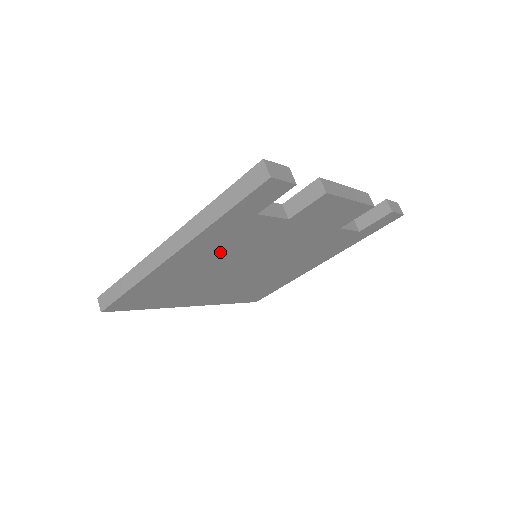
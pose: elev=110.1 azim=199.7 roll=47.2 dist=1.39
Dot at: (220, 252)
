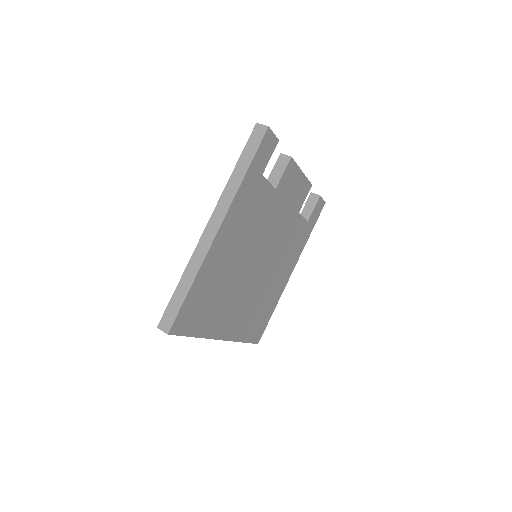
Dot at: (243, 232)
